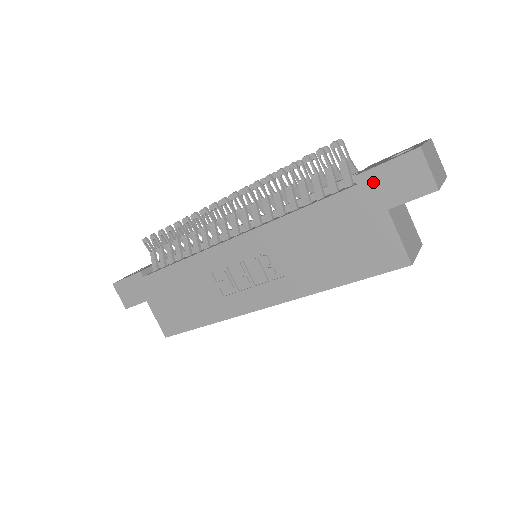
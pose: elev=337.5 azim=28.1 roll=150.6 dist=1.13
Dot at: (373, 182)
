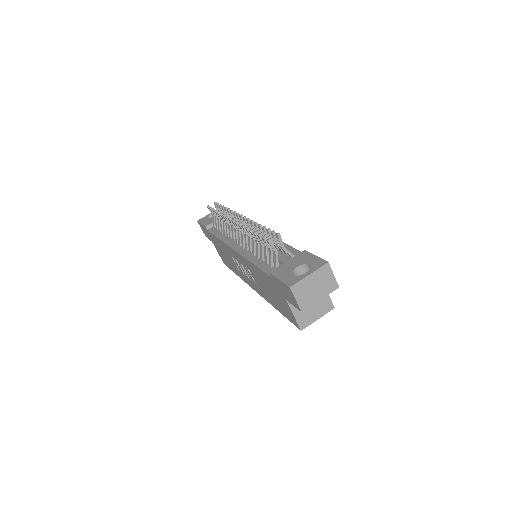
Dot at: (277, 283)
